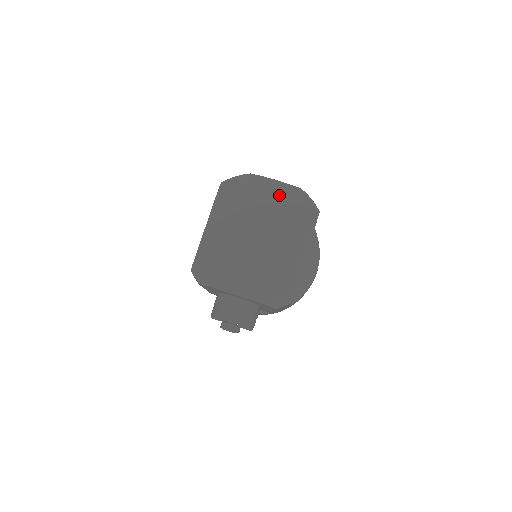
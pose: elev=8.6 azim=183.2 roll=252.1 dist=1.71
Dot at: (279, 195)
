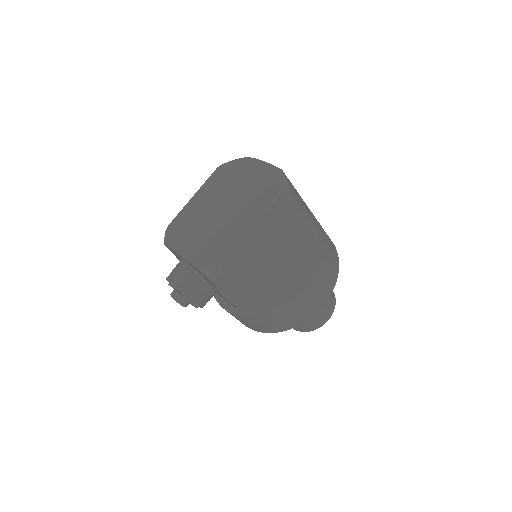
Dot at: (257, 173)
